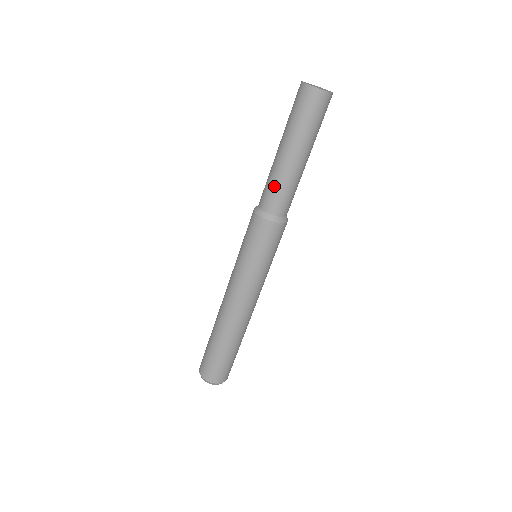
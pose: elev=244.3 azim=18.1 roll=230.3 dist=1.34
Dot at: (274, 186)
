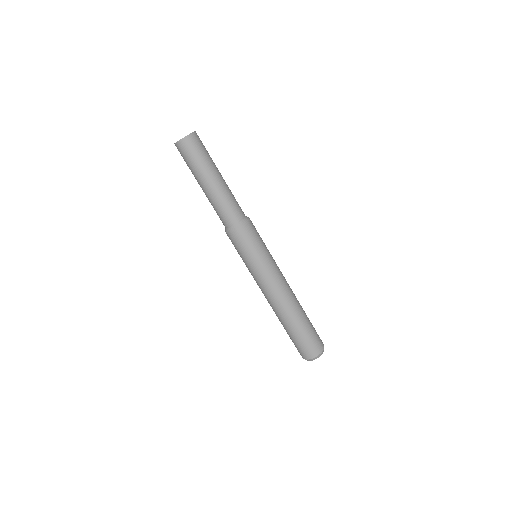
Dot at: (222, 207)
